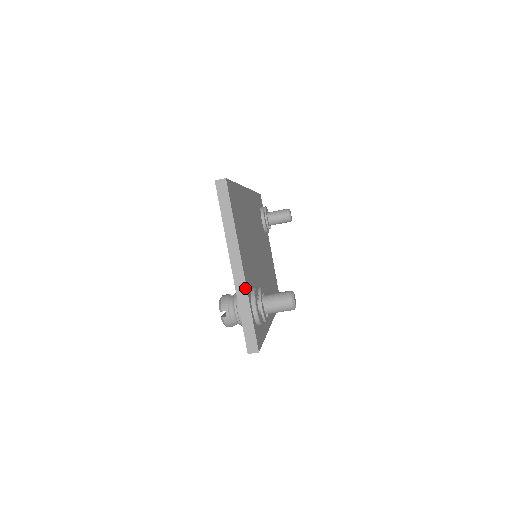
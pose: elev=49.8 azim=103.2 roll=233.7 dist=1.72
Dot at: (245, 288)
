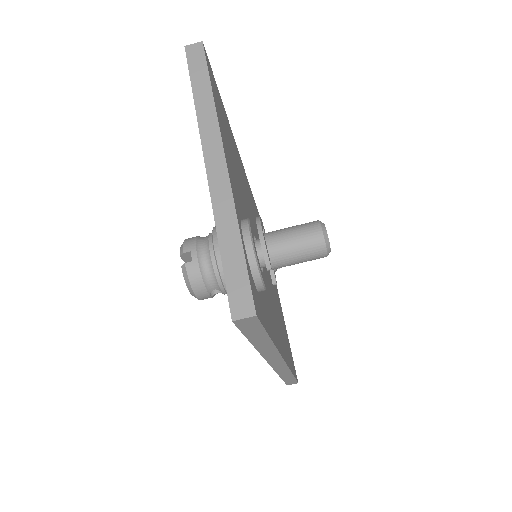
Dot at: (229, 193)
